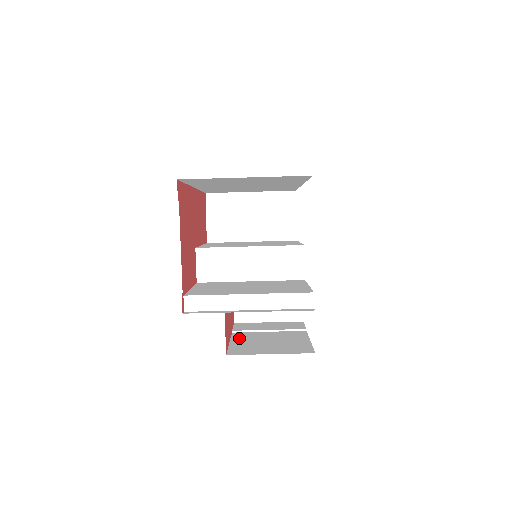
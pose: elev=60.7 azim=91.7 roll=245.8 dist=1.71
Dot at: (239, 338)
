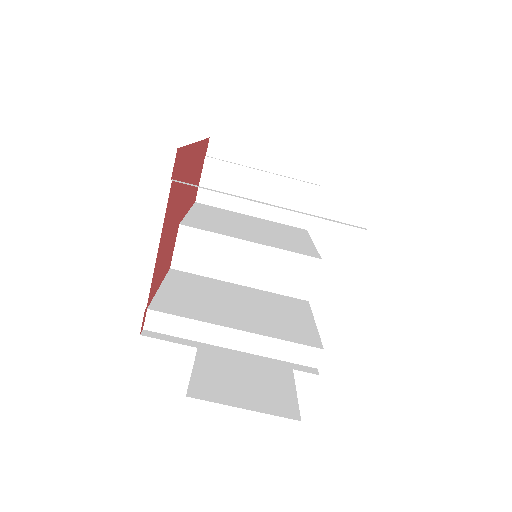
Dot at: (207, 357)
